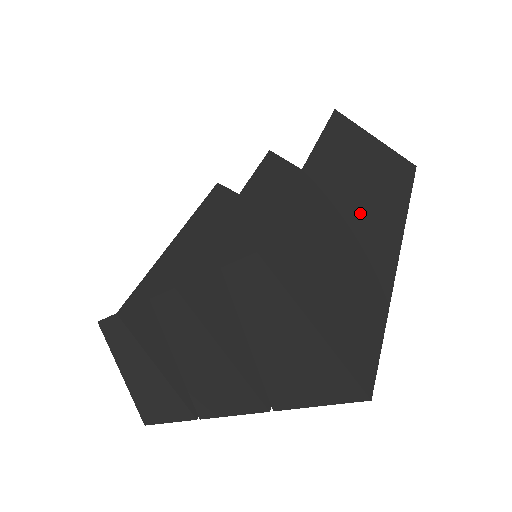
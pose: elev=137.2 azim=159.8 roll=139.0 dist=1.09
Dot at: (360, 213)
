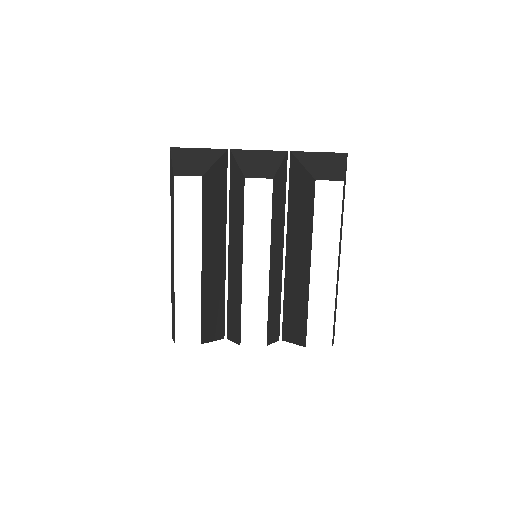
Dot at: occluded
